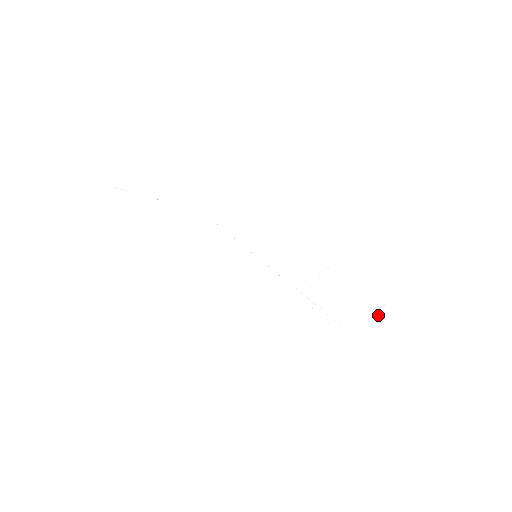
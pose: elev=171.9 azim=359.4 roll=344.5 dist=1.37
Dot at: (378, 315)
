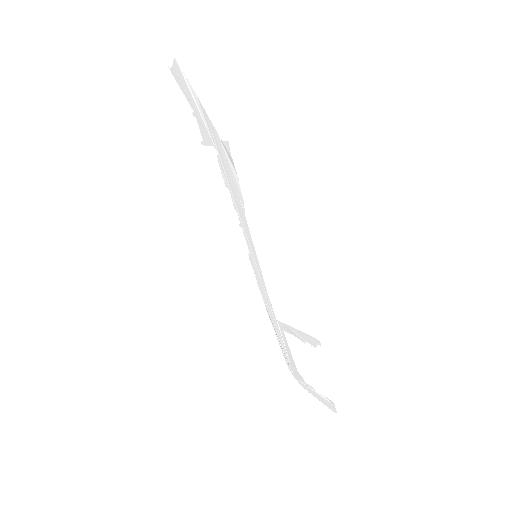
Dot at: (322, 399)
